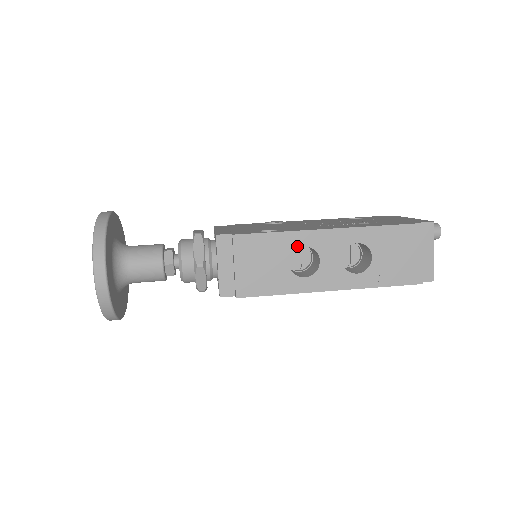
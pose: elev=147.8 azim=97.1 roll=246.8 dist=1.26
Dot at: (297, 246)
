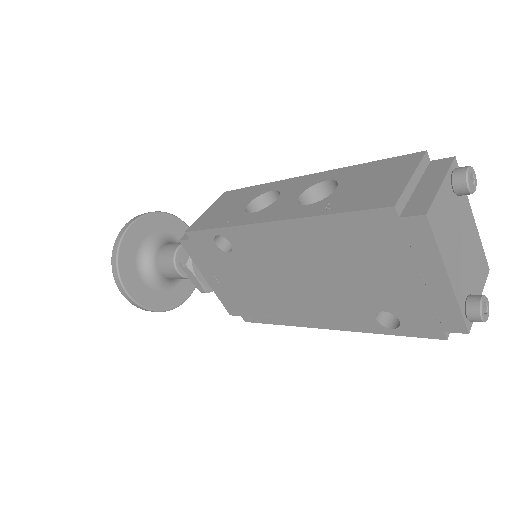
Dot at: (266, 191)
